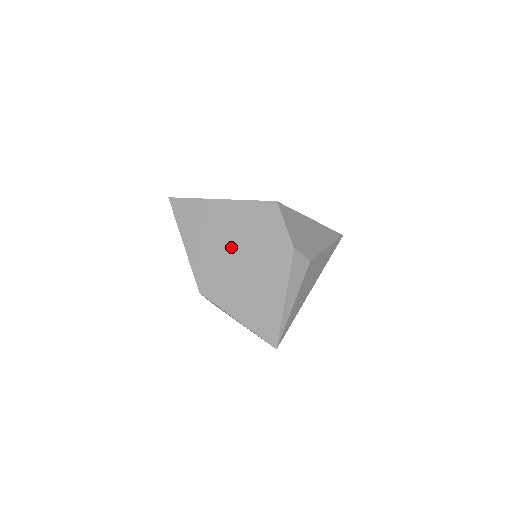
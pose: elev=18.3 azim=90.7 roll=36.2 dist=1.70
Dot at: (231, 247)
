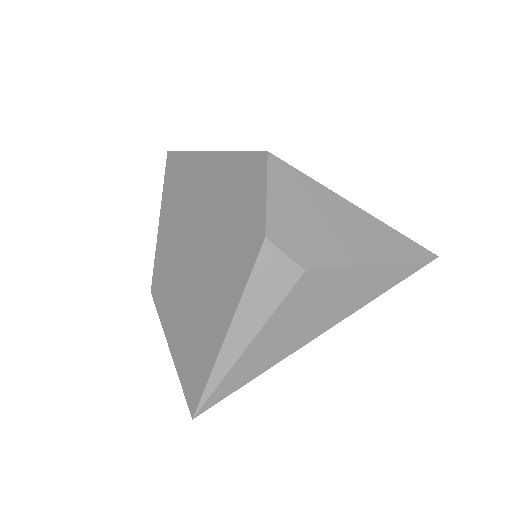
Dot at: (198, 226)
